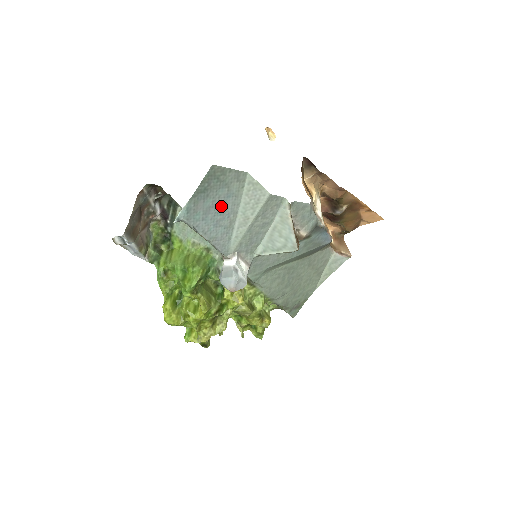
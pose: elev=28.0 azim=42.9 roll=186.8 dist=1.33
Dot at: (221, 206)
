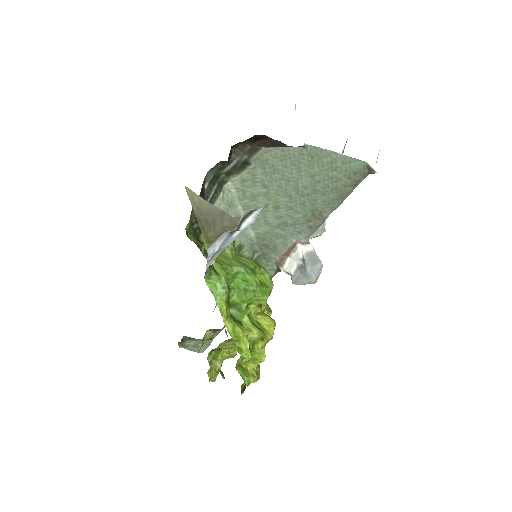
Dot at: occluded
